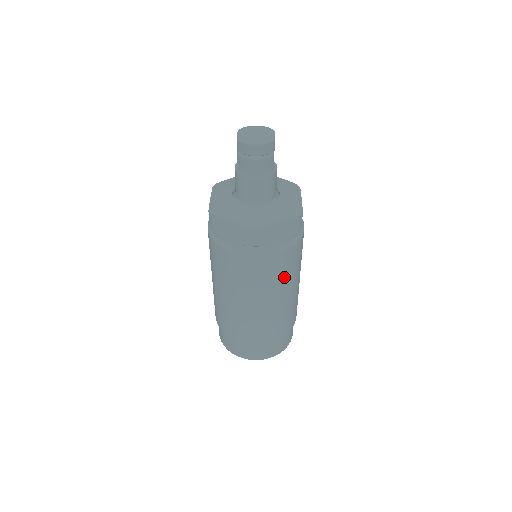
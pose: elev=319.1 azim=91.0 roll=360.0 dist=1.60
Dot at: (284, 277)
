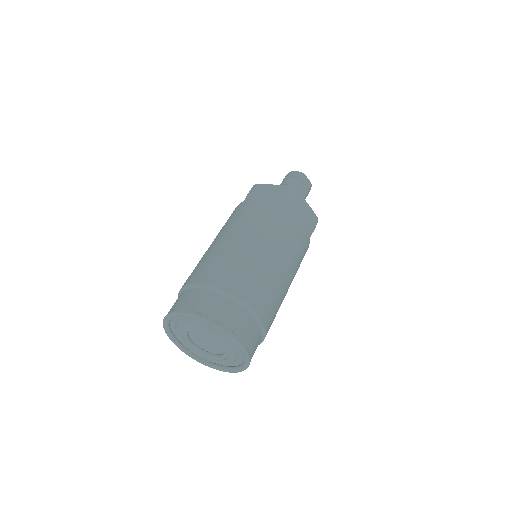
Dot at: (255, 220)
